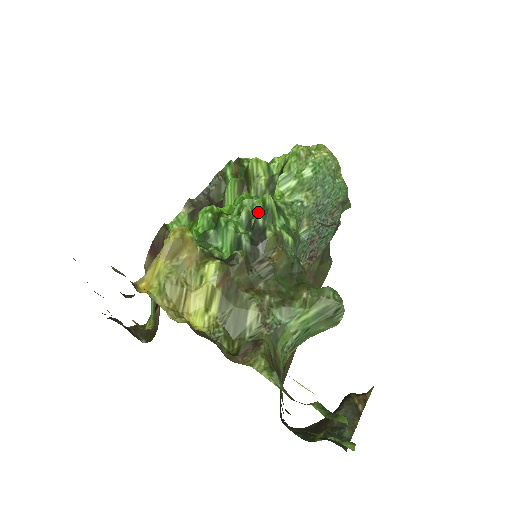
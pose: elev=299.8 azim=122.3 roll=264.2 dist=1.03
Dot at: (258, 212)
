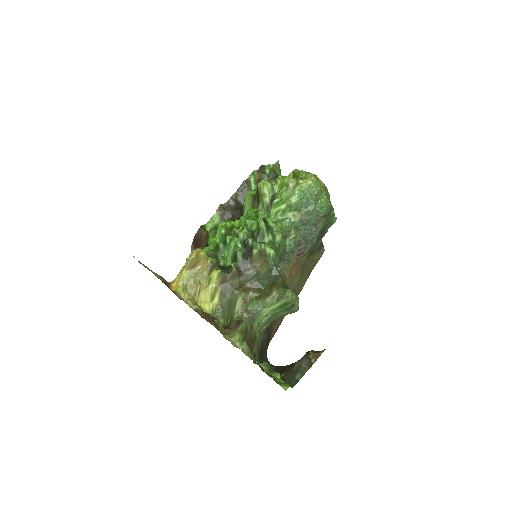
Dot at: (254, 230)
